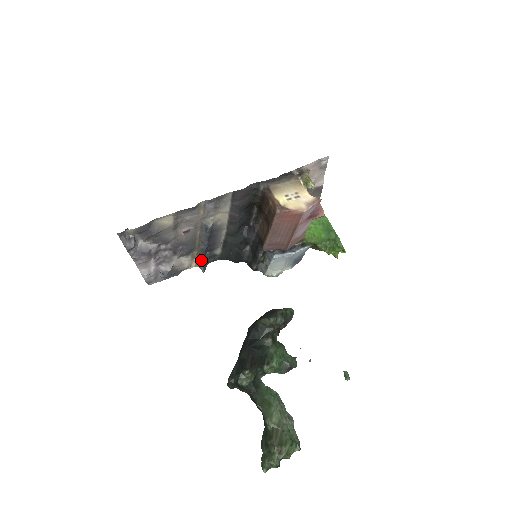
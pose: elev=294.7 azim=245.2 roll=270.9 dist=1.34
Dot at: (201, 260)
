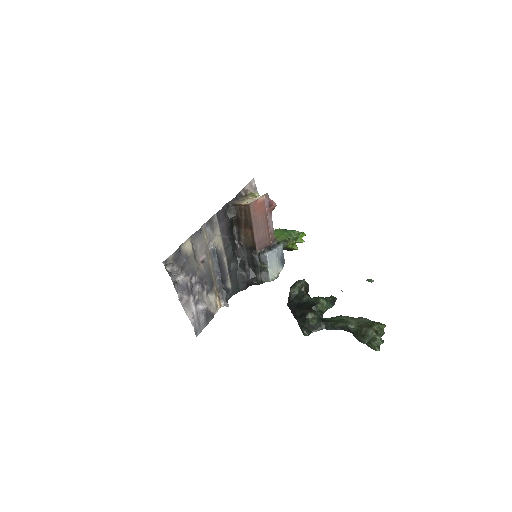
Dot at: (222, 295)
